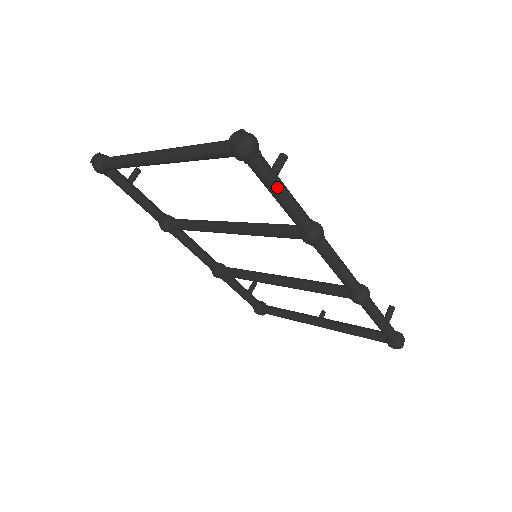
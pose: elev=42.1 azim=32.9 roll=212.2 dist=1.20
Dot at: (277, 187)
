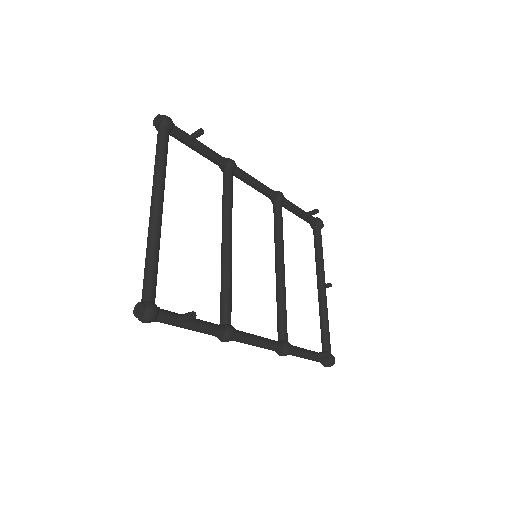
Dot at: occluded
